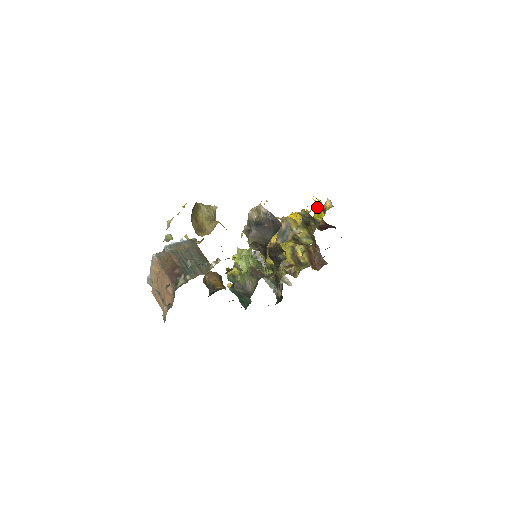
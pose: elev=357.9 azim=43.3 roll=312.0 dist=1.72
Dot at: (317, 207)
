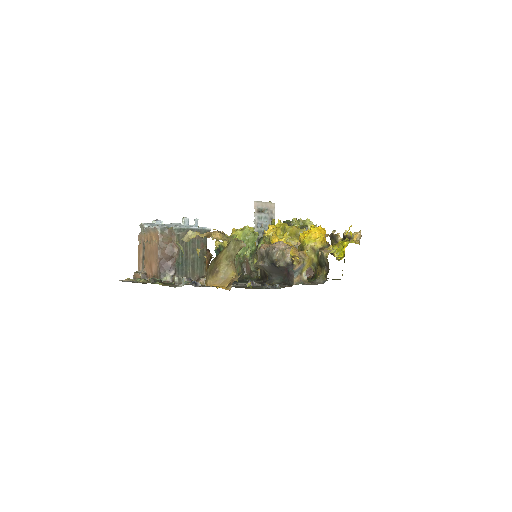
Dot at: (344, 243)
